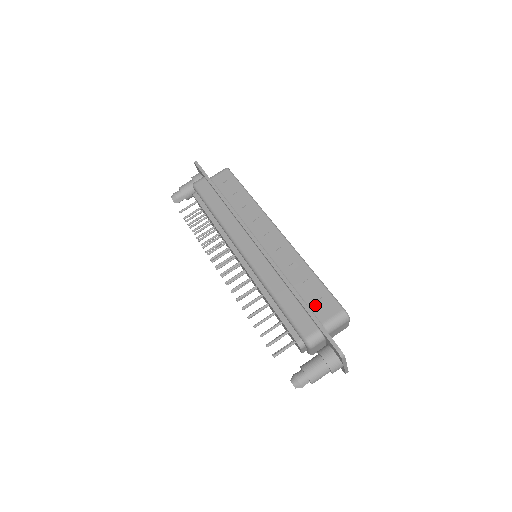
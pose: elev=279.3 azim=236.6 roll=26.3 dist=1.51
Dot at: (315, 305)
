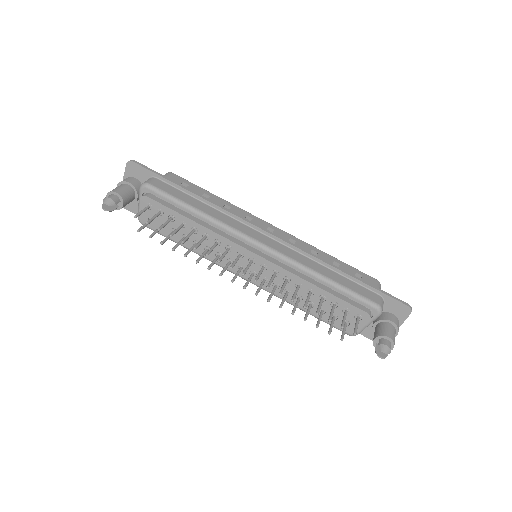
Dot at: occluded
